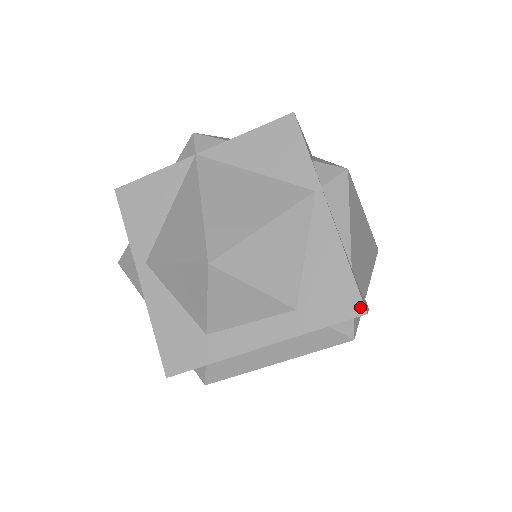
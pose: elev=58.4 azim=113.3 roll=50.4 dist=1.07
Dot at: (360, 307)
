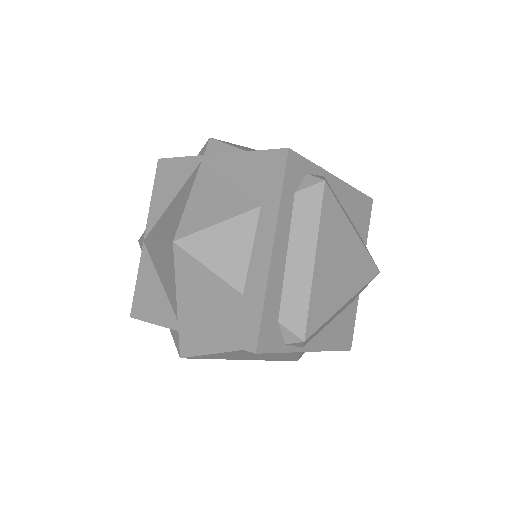
Dot at: (282, 152)
